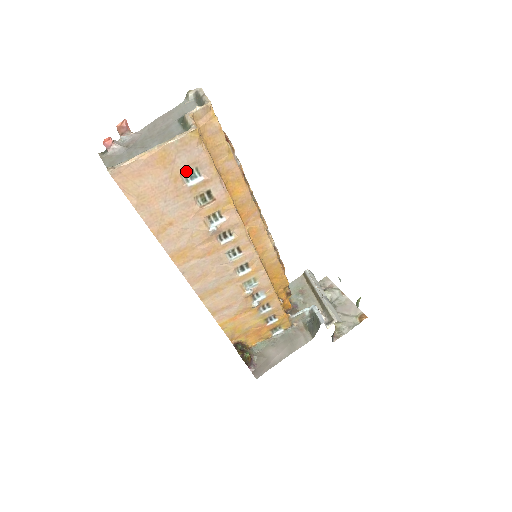
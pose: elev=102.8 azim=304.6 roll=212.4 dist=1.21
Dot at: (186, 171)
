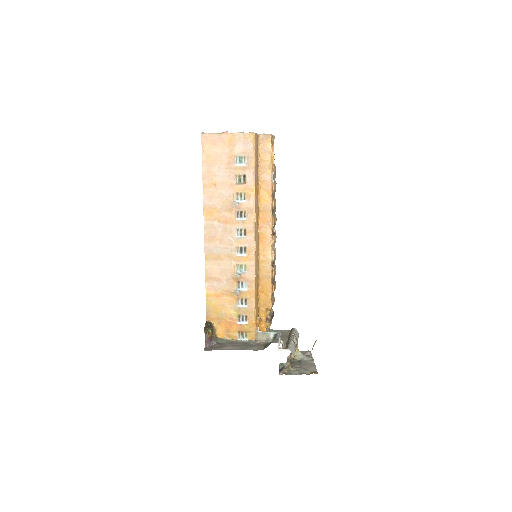
Dot at: (238, 155)
